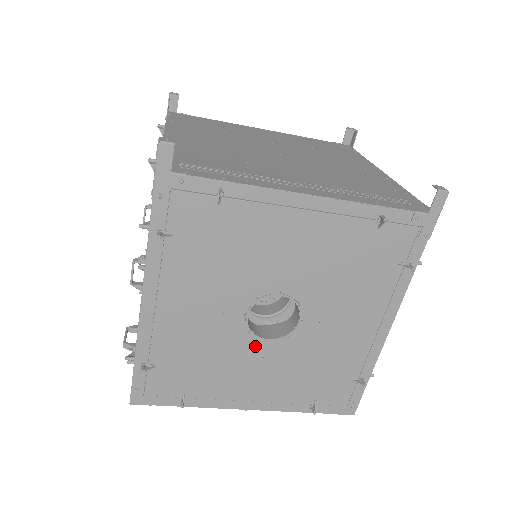
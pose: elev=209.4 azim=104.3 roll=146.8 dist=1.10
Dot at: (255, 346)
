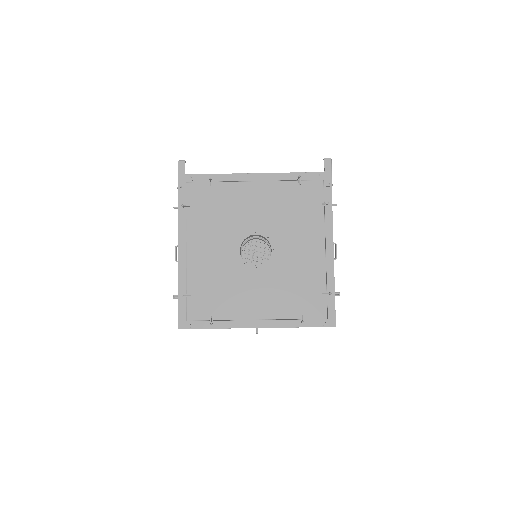
Dot at: (249, 273)
